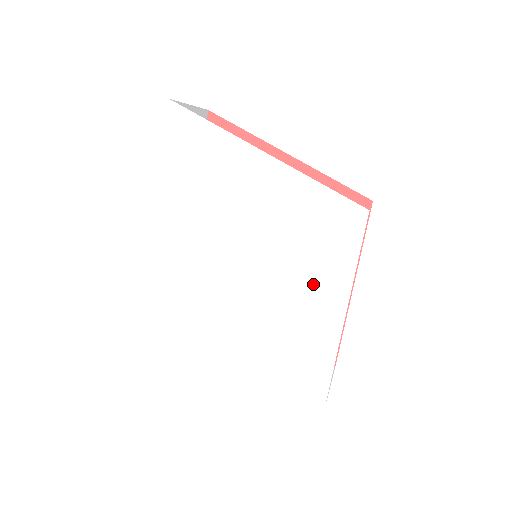
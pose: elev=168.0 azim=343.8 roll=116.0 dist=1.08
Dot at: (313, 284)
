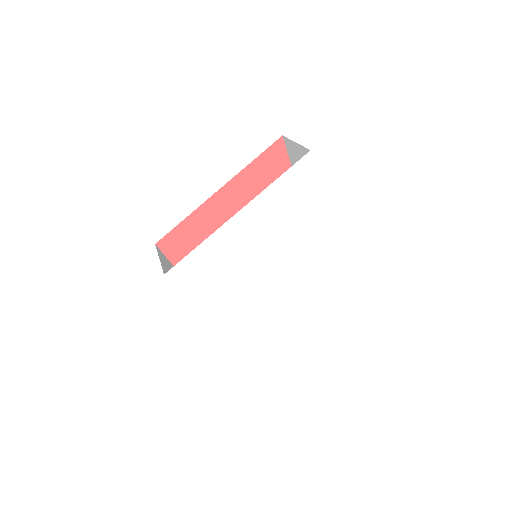
Dot at: (293, 301)
